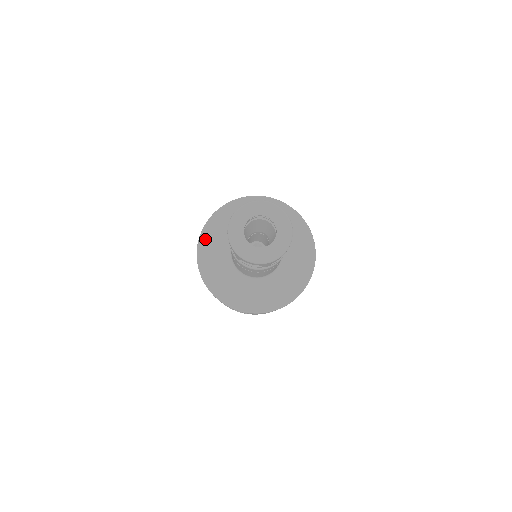
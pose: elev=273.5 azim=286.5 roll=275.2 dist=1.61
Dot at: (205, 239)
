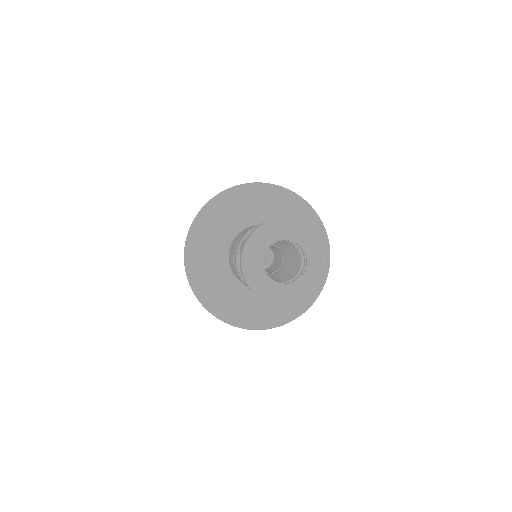
Dot at: (197, 231)
